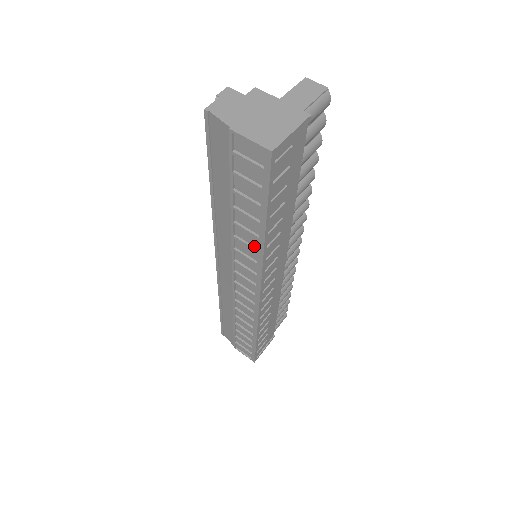
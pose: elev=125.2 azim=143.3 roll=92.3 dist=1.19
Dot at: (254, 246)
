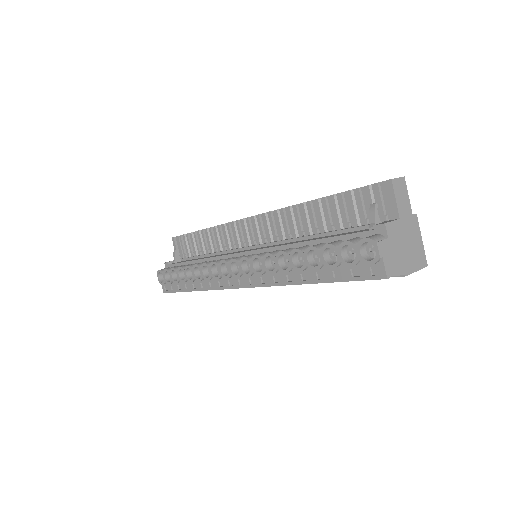
Dot at: occluded
